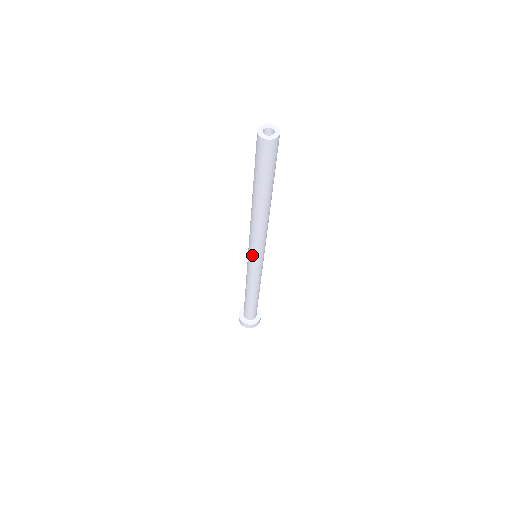
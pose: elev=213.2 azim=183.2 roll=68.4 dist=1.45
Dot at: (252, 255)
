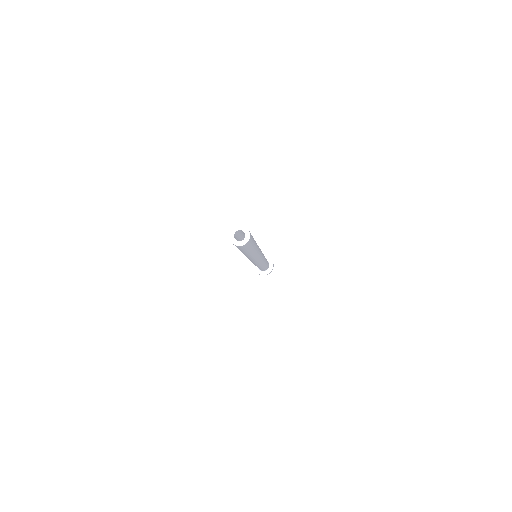
Dot at: (256, 262)
